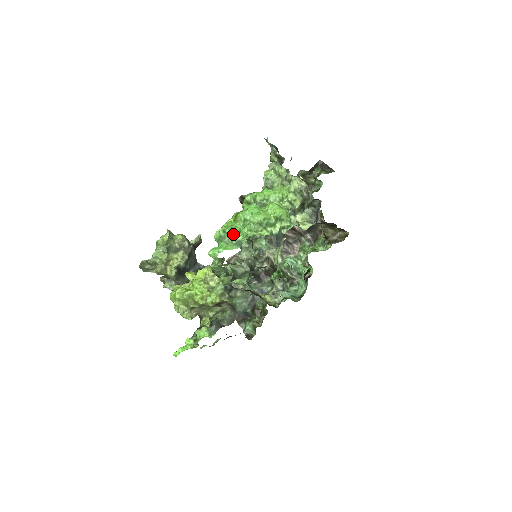
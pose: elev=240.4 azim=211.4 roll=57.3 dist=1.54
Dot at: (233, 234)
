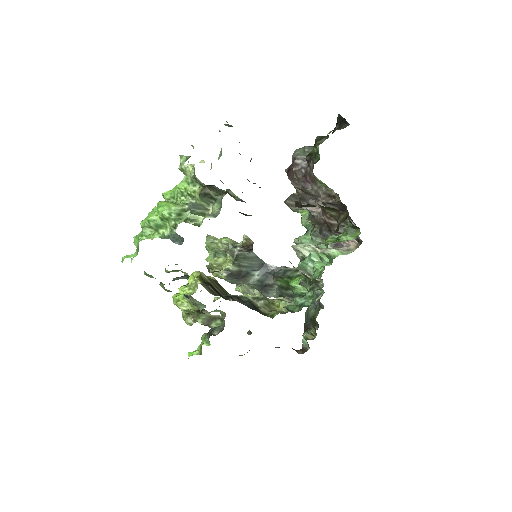
Dot at: (134, 241)
